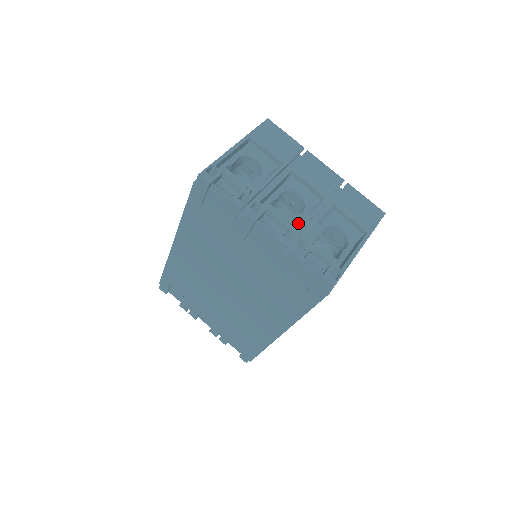
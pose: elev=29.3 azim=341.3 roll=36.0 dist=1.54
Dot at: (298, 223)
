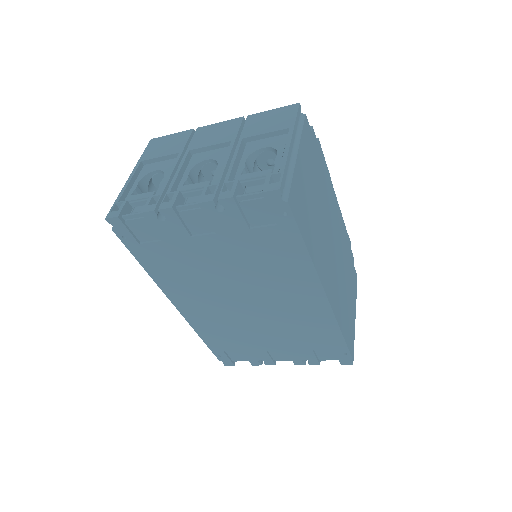
Dot at: (217, 177)
